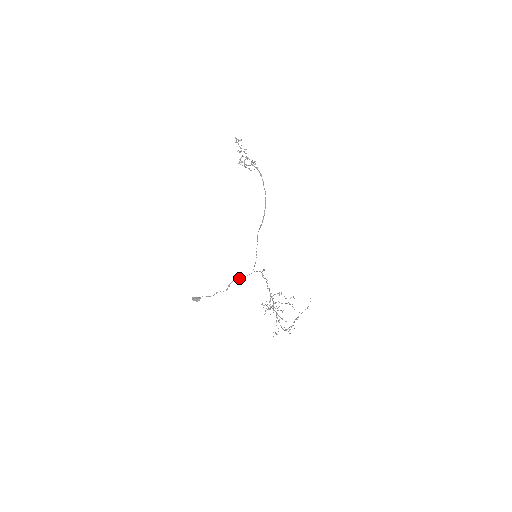
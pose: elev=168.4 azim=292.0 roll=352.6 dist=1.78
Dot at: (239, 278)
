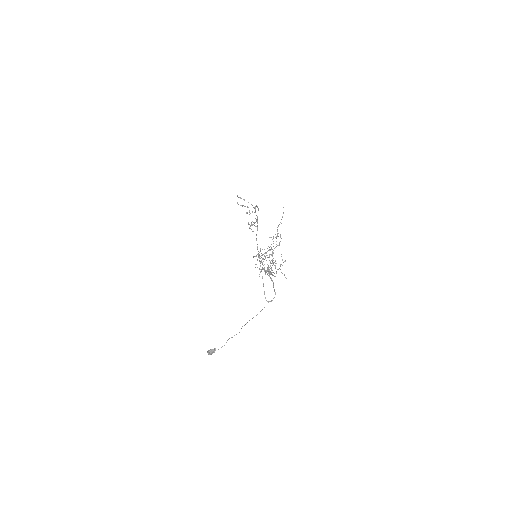
Dot at: occluded
